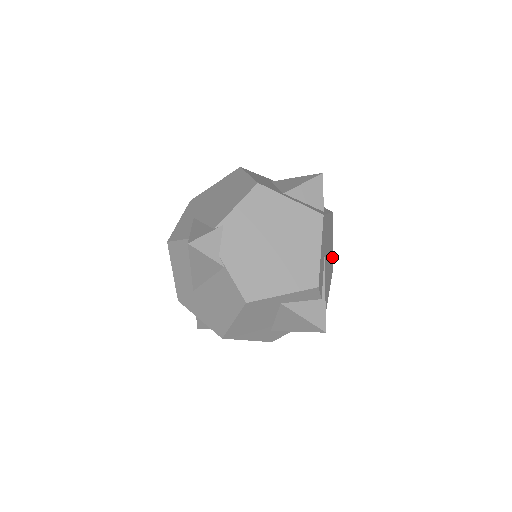
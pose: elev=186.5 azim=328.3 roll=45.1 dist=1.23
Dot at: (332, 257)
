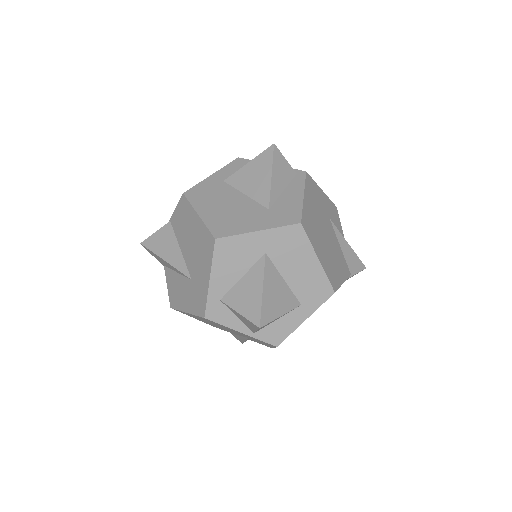
Dot at: occluded
